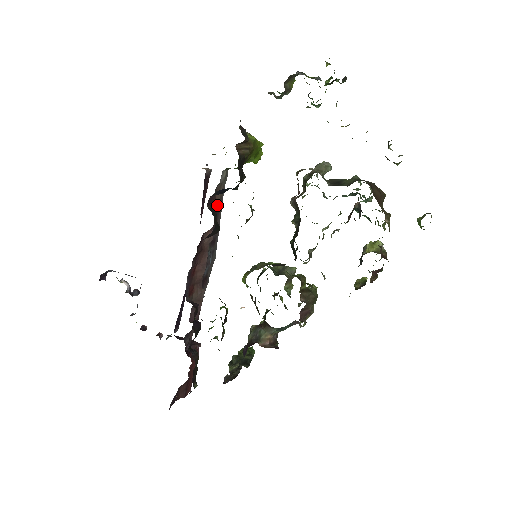
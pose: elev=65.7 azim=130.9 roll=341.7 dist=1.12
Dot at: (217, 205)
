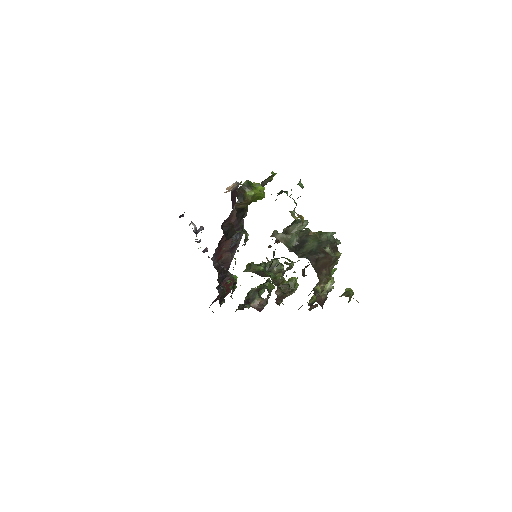
Dot at: (235, 216)
